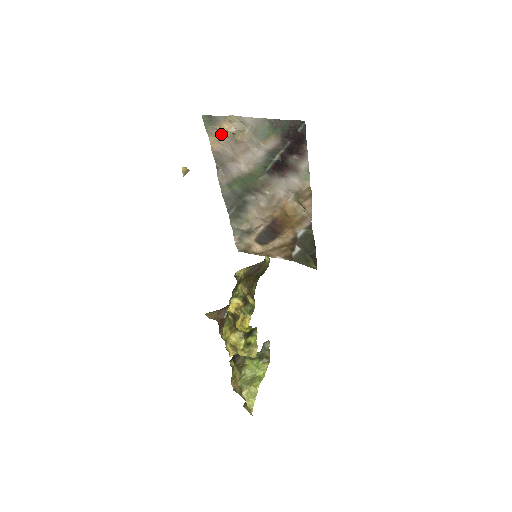
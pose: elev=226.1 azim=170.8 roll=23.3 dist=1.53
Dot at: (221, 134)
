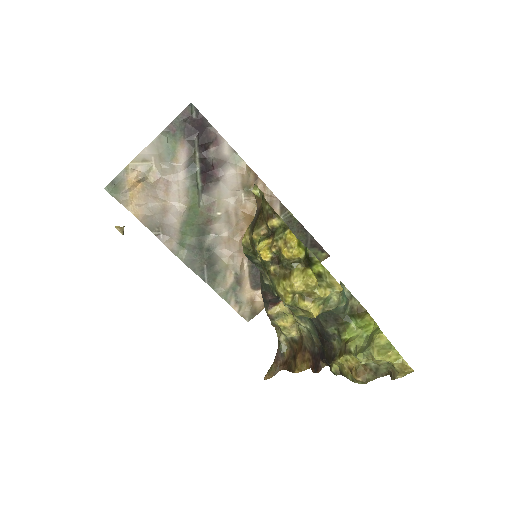
Dot at: (135, 194)
